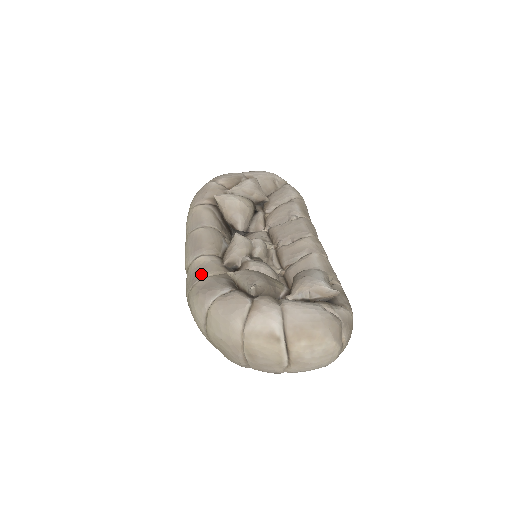
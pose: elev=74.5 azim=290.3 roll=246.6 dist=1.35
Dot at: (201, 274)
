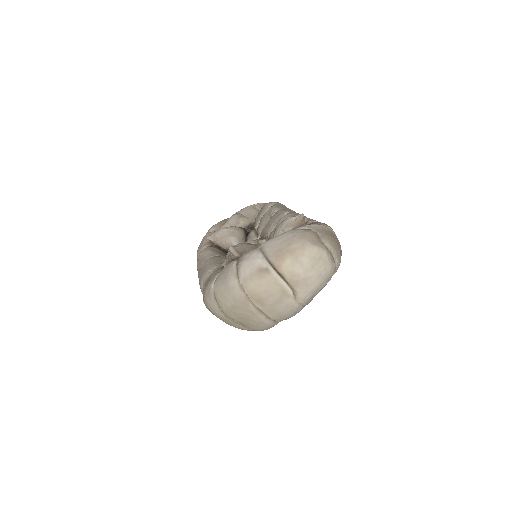
Dot at: (207, 281)
